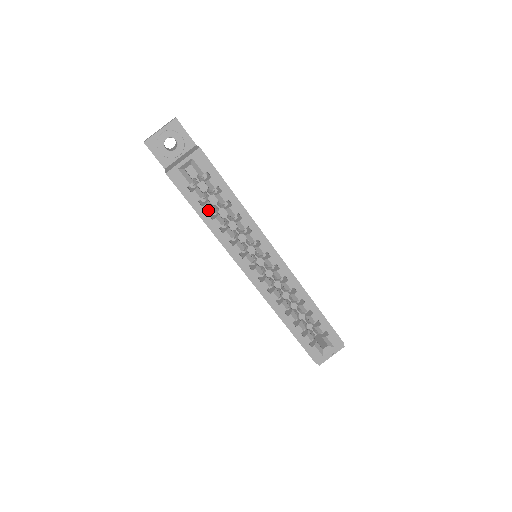
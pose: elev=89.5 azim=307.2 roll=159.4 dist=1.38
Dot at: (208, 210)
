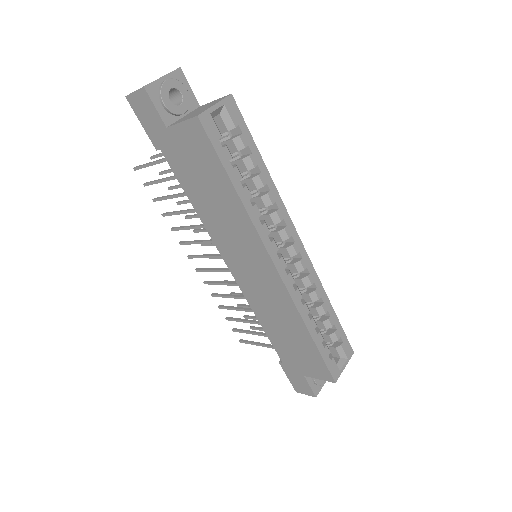
Dot at: (239, 174)
